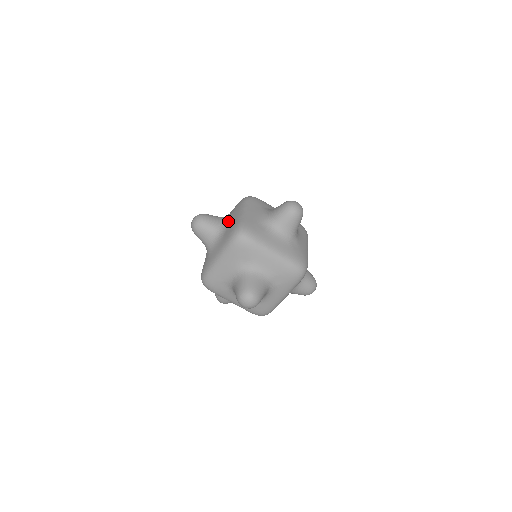
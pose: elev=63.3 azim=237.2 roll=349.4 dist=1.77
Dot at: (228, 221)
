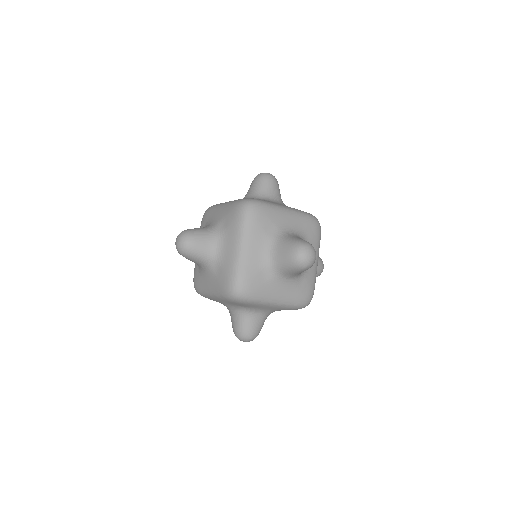
Dot at: (221, 253)
